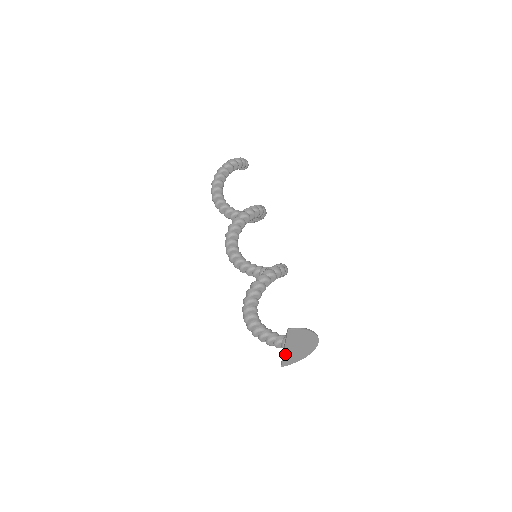
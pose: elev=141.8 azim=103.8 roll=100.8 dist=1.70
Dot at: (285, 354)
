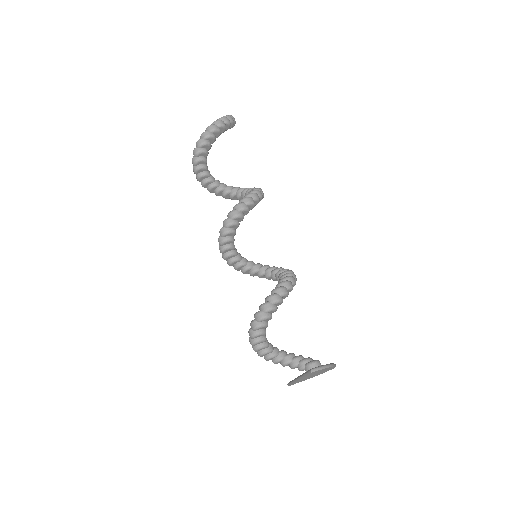
Dot at: (297, 381)
